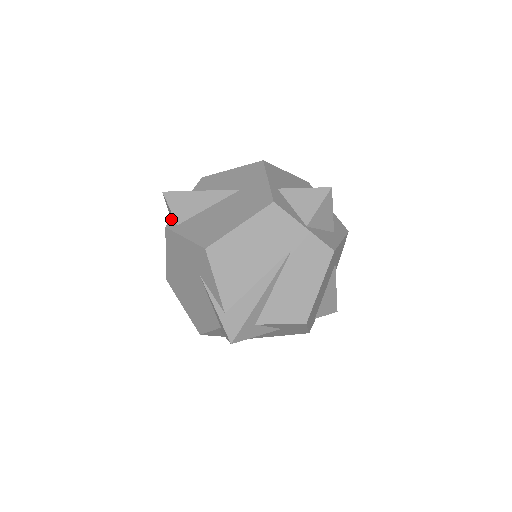
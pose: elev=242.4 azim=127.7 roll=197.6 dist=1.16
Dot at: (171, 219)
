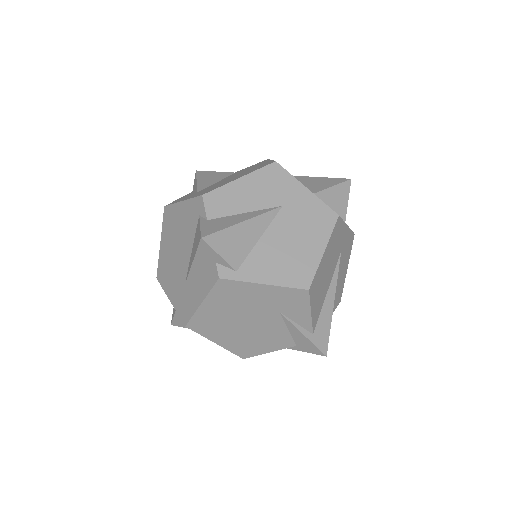
Dot at: (217, 265)
